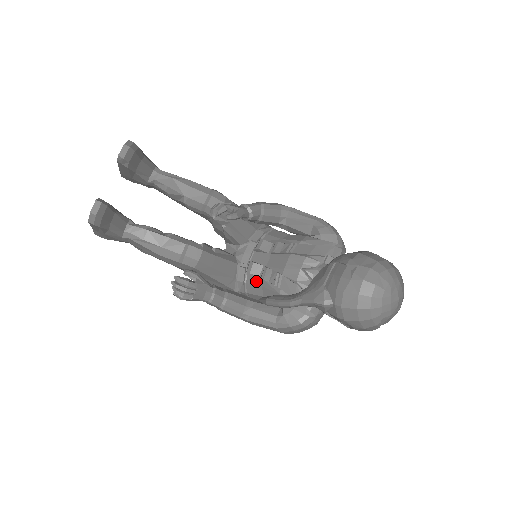
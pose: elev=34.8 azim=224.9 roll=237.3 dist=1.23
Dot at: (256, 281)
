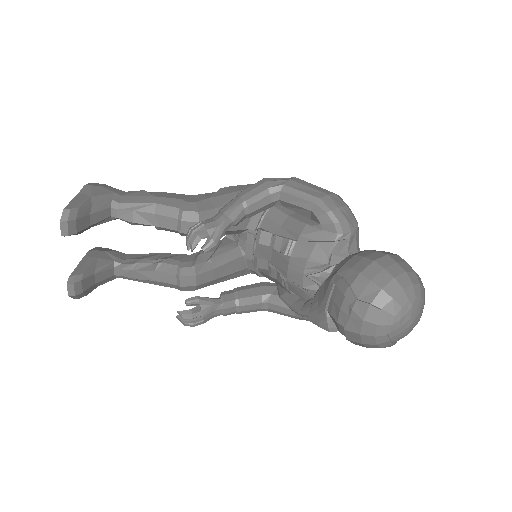
Dot at: (266, 272)
